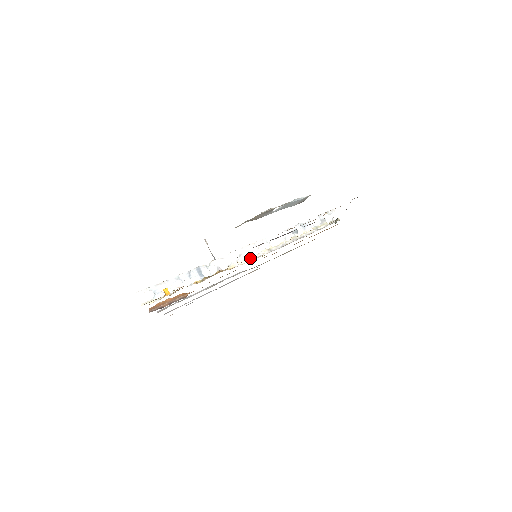
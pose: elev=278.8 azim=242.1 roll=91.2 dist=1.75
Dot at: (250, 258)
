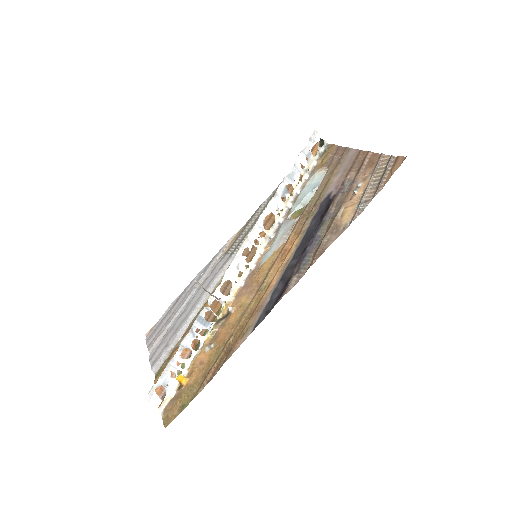
Dot at: (251, 264)
